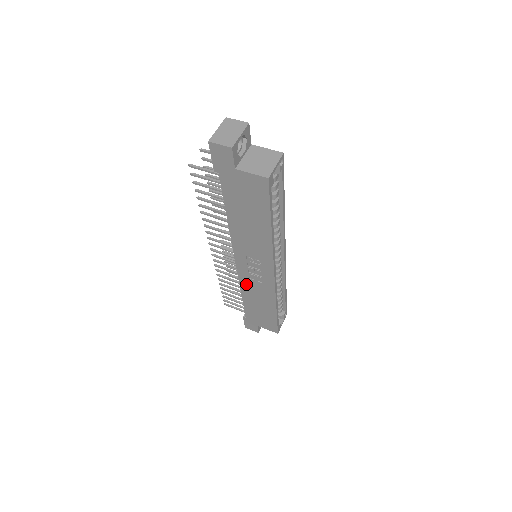
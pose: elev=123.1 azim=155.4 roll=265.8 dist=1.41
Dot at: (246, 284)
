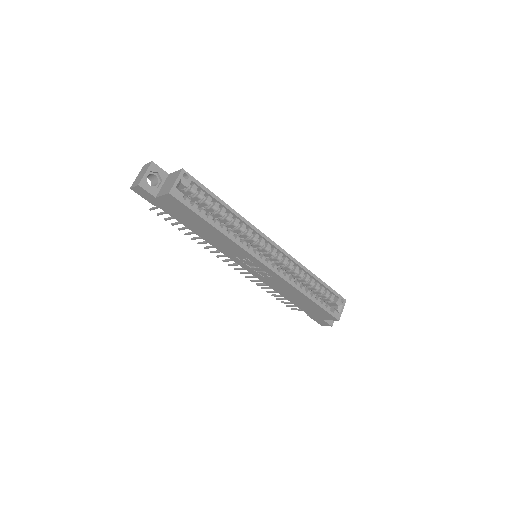
Dot at: (269, 283)
